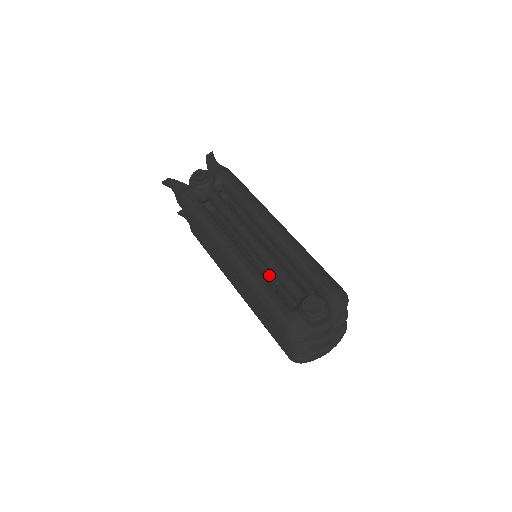
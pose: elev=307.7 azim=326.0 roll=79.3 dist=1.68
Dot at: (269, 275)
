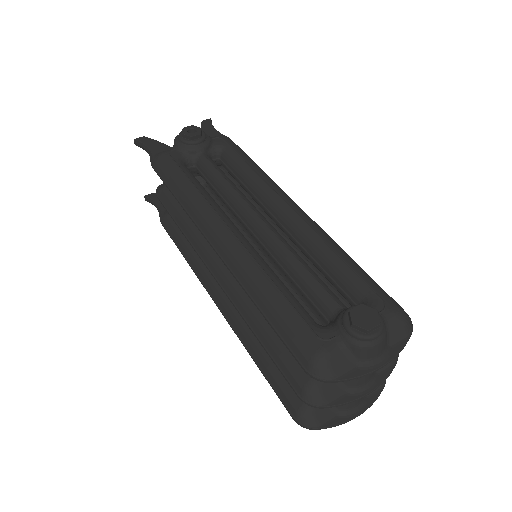
Dot at: occluded
